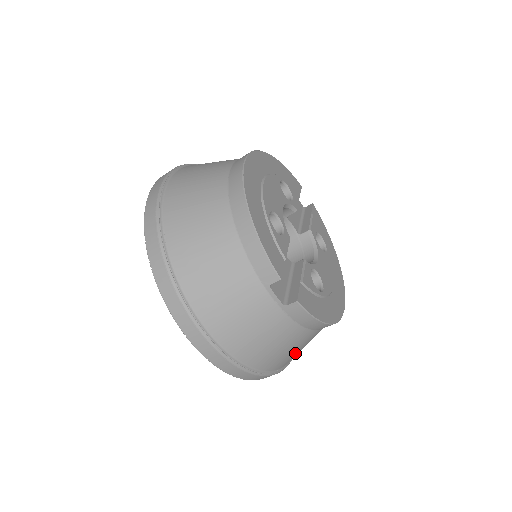
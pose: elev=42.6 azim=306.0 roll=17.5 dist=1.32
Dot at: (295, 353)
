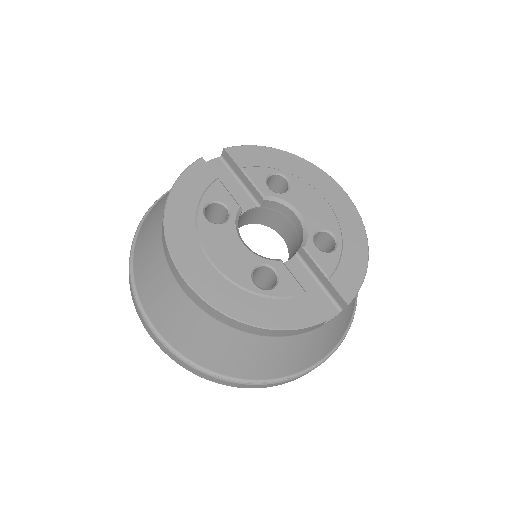
Dot at: occluded
